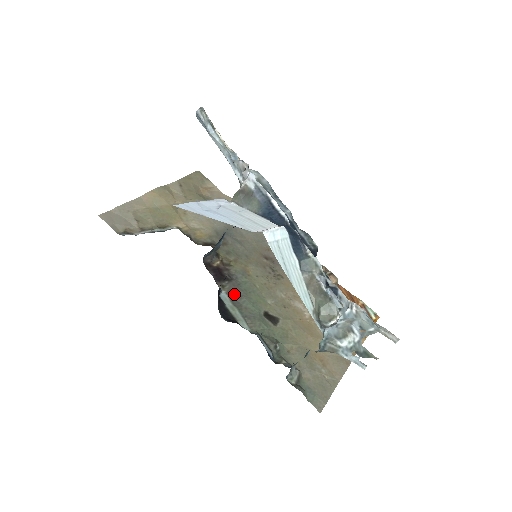
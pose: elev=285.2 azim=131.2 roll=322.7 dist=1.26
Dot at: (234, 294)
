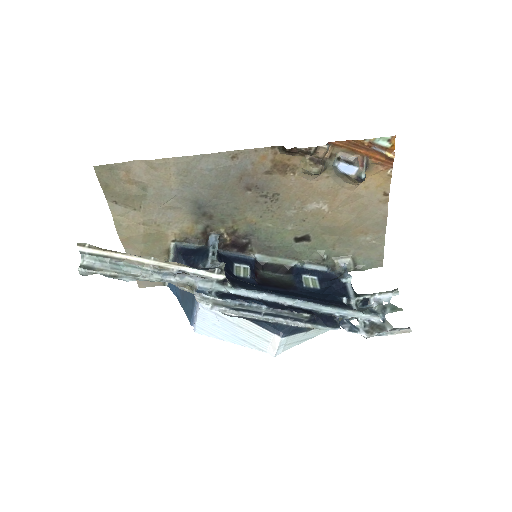
Dot at: (263, 249)
